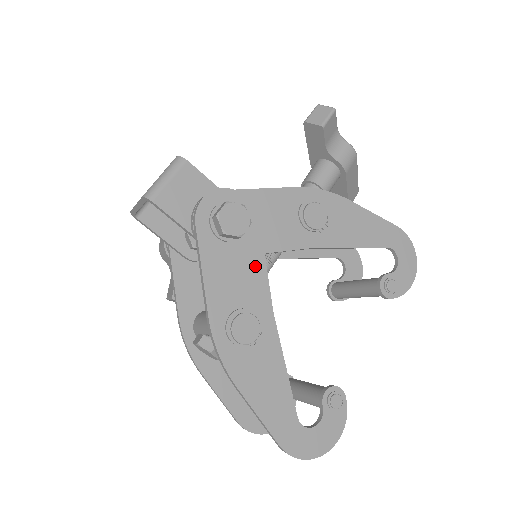
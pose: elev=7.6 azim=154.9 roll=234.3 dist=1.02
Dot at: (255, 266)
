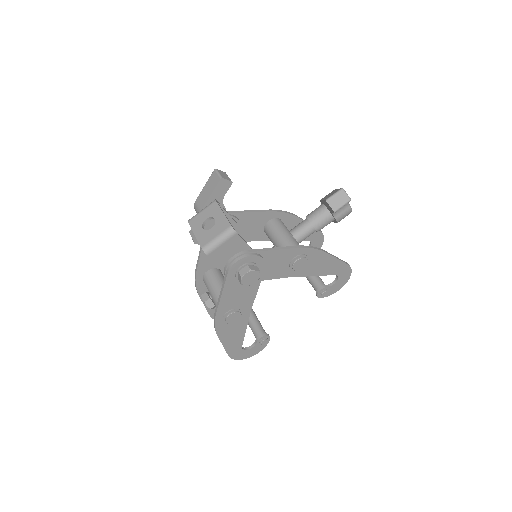
Dot at: (252, 290)
